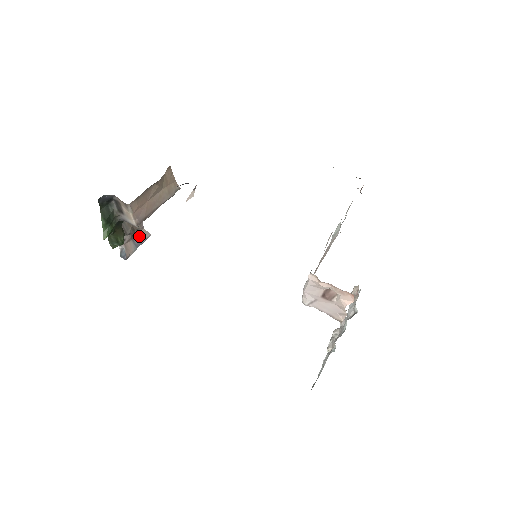
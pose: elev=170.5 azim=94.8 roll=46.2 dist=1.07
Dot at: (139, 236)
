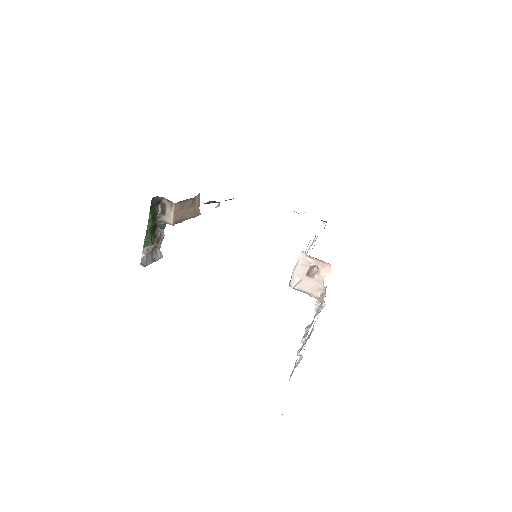
Dot at: (156, 254)
